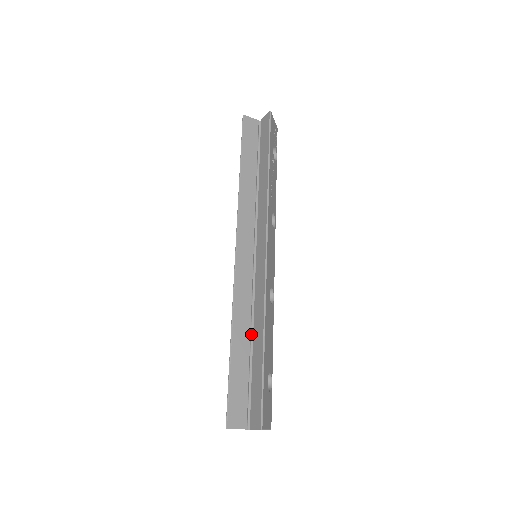
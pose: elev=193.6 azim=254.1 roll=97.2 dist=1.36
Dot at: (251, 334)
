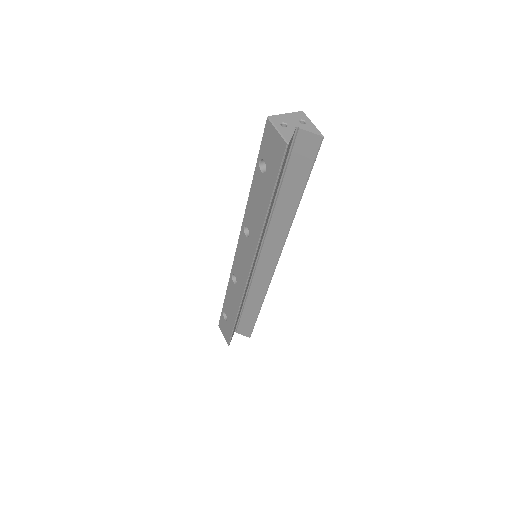
Dot at: (244, 299)
